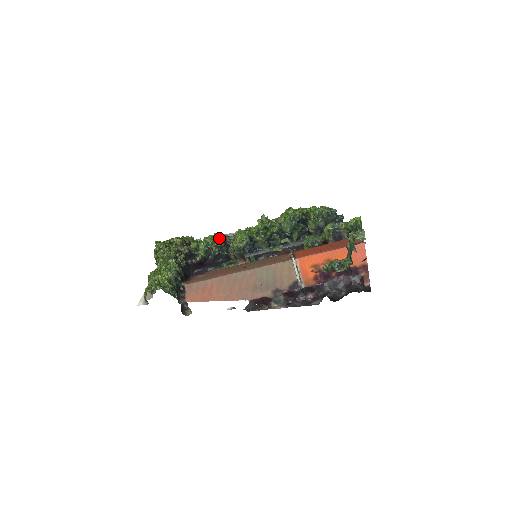
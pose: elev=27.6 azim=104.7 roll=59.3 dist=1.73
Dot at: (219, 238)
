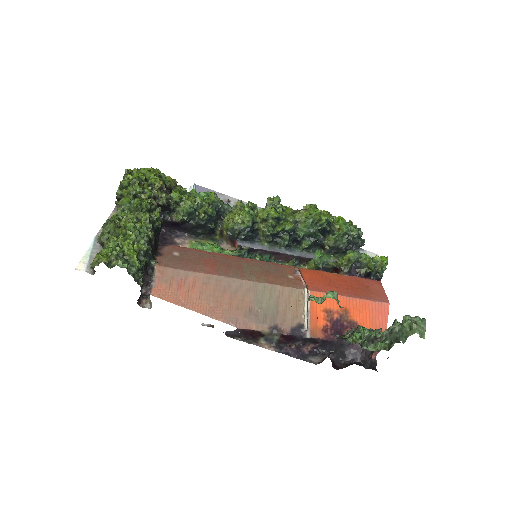
Dot at: (213, 202)
